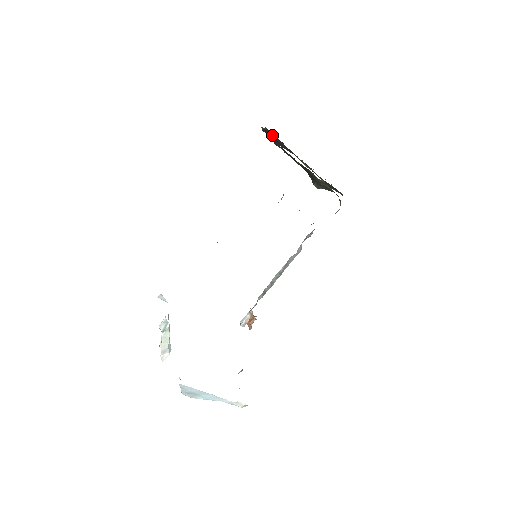
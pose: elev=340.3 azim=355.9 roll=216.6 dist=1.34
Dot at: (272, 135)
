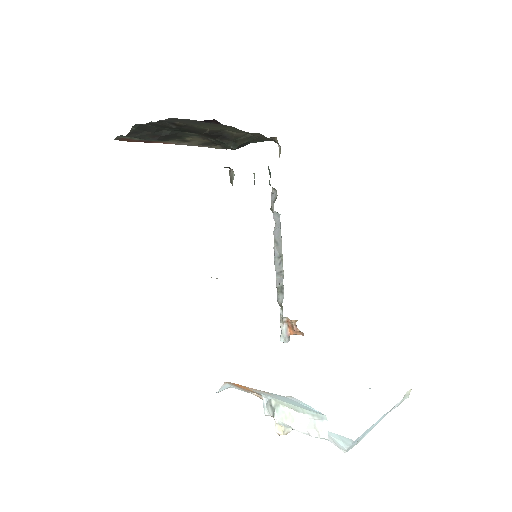
Dot at: (145, 131)
